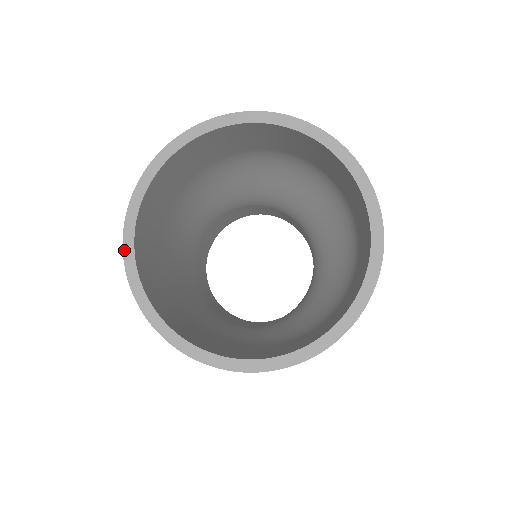
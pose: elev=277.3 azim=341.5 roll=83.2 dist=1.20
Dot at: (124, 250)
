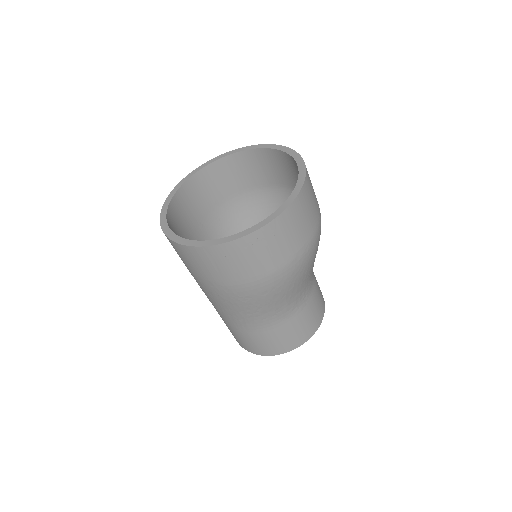
Dot at: (163, 207)
